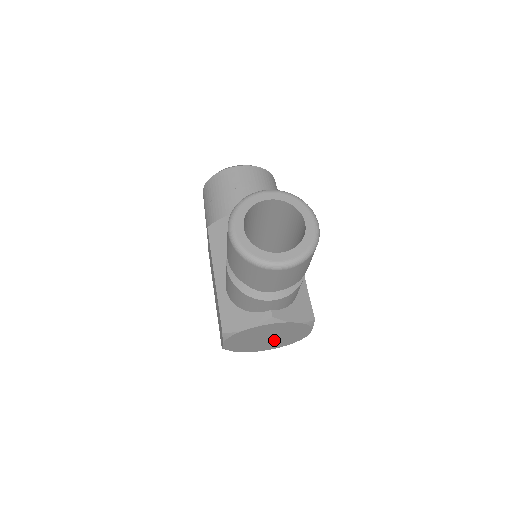
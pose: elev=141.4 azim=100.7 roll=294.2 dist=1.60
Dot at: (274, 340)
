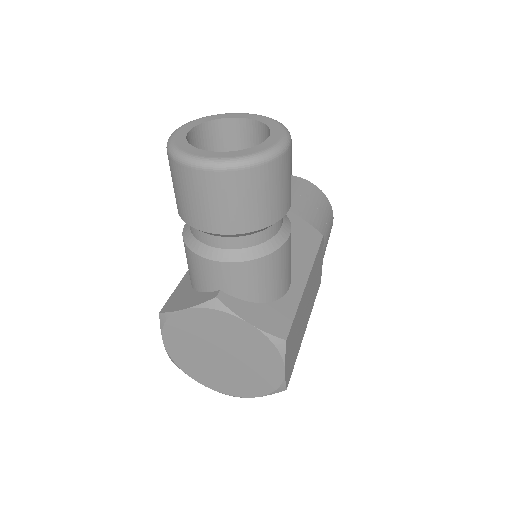
Dot at: (234, 368)
